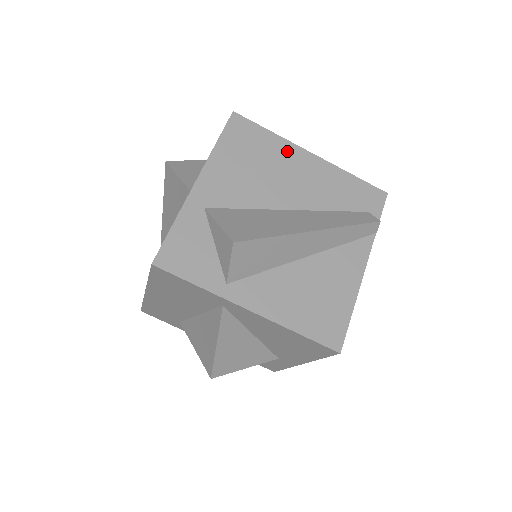
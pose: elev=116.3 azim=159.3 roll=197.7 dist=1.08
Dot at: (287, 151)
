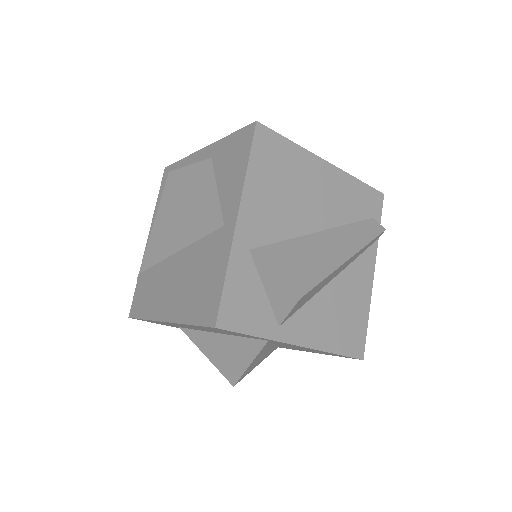
Dot at: (308, 164)
